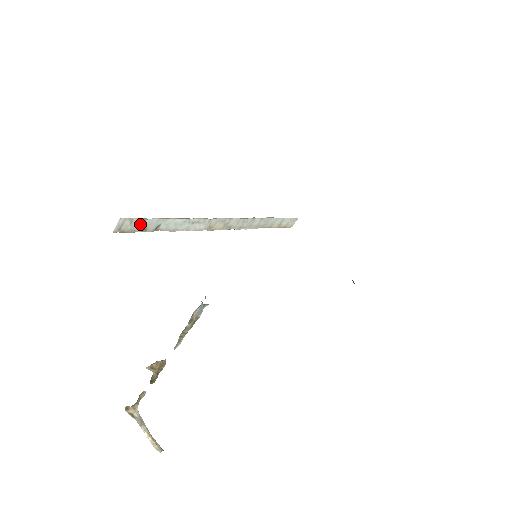
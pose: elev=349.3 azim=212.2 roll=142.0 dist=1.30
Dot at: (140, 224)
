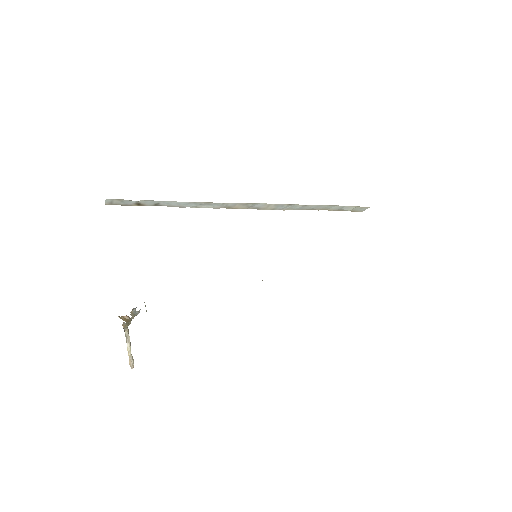
Dot at: (133, 202)
